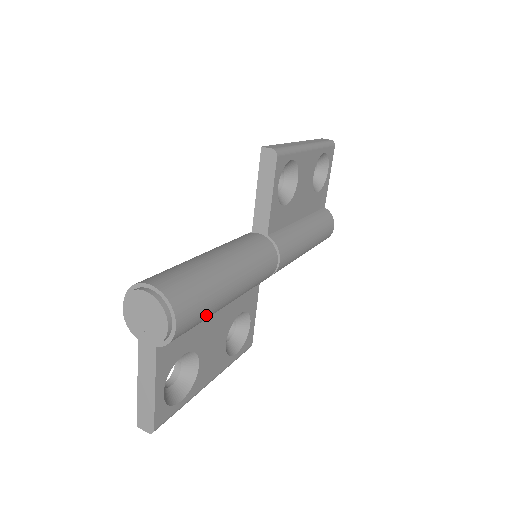
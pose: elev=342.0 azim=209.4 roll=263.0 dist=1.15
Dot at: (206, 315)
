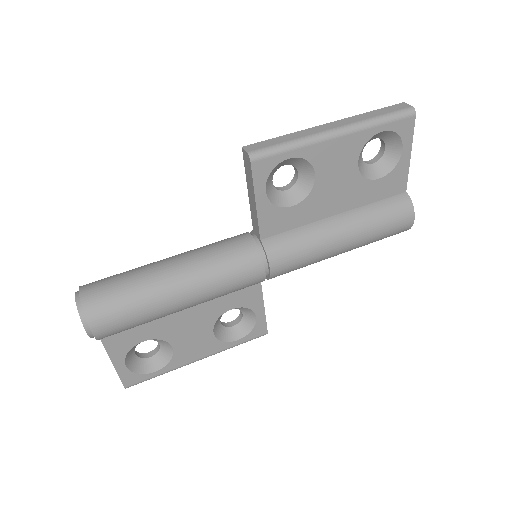
Dot at: (141, 321)
